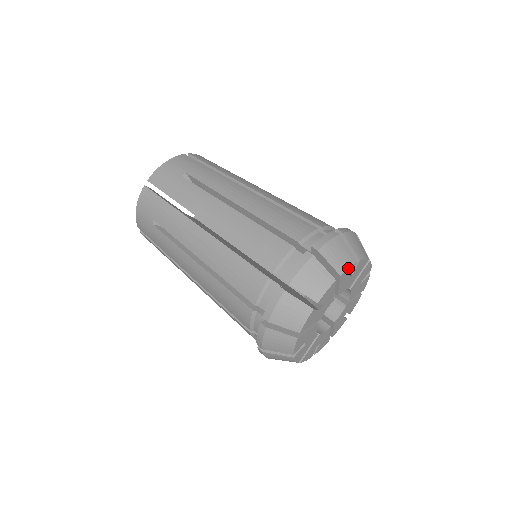
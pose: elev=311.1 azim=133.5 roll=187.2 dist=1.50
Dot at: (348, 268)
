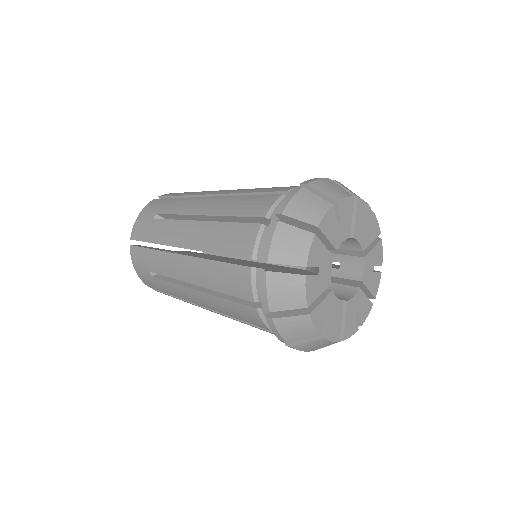
Dot at: (364, 201)
